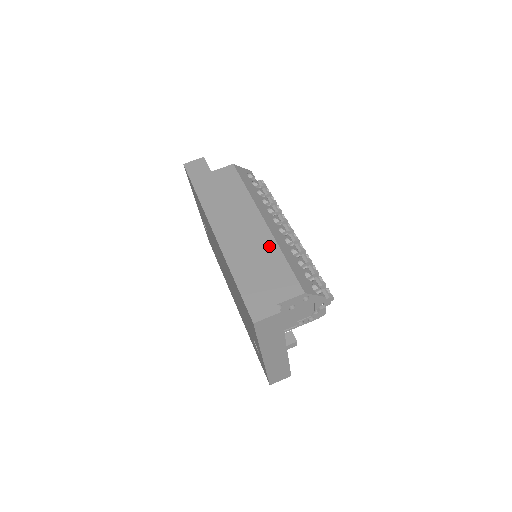
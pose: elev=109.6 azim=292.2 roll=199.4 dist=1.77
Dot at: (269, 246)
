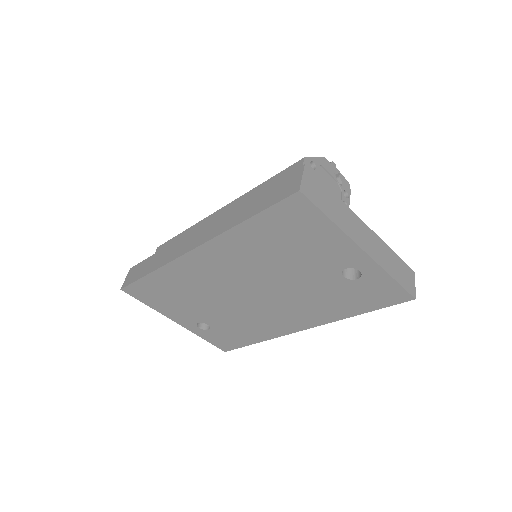
Dot at: occluded
